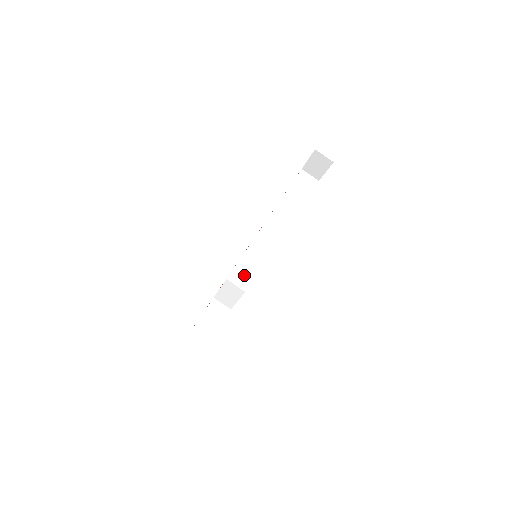
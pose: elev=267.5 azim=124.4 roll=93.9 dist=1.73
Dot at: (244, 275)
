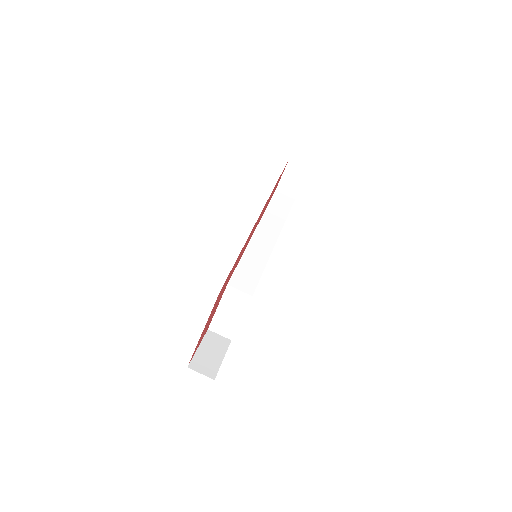
Dot at: (246, 280)
